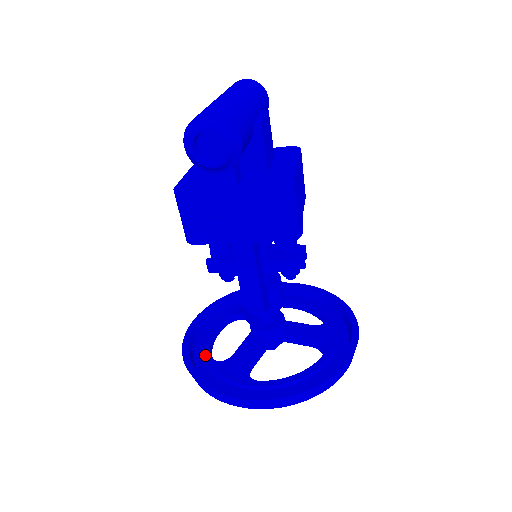
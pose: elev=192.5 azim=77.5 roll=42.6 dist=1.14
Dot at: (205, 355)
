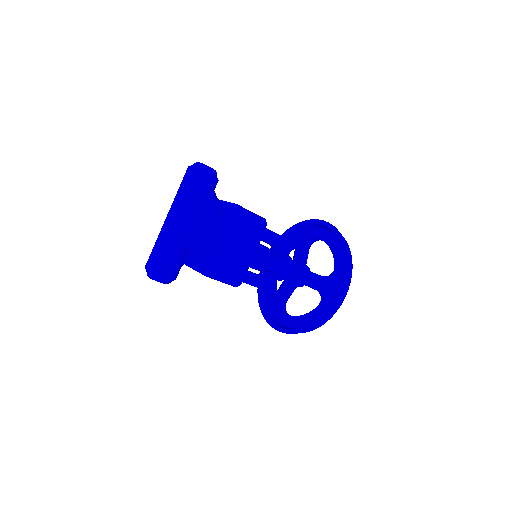
Dot at: occluded
